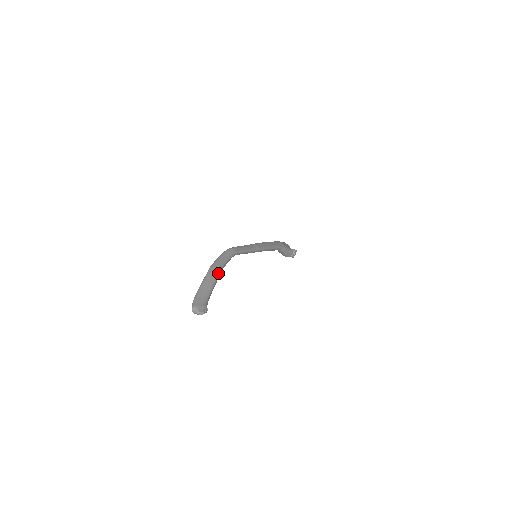
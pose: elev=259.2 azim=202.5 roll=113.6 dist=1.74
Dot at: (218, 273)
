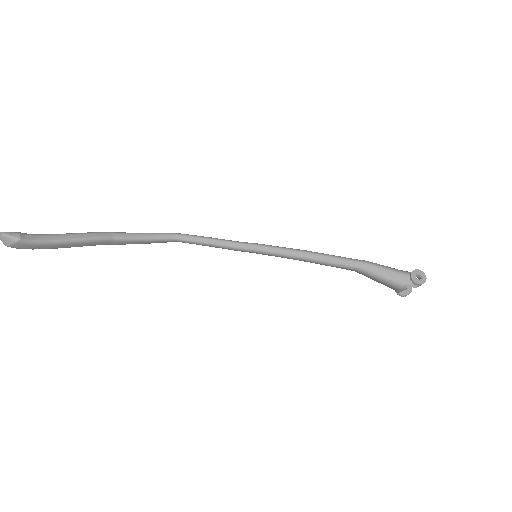
Dot at: (100, 232)
